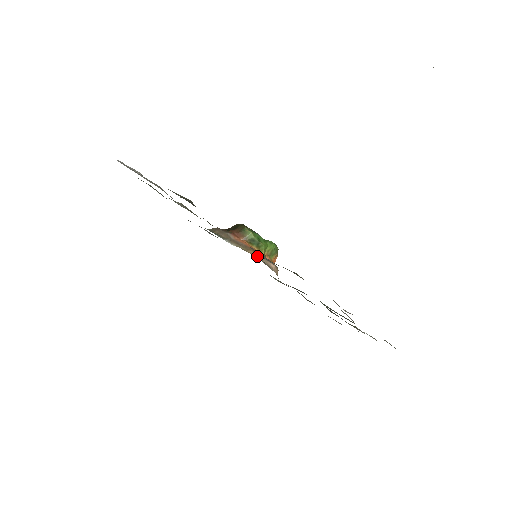
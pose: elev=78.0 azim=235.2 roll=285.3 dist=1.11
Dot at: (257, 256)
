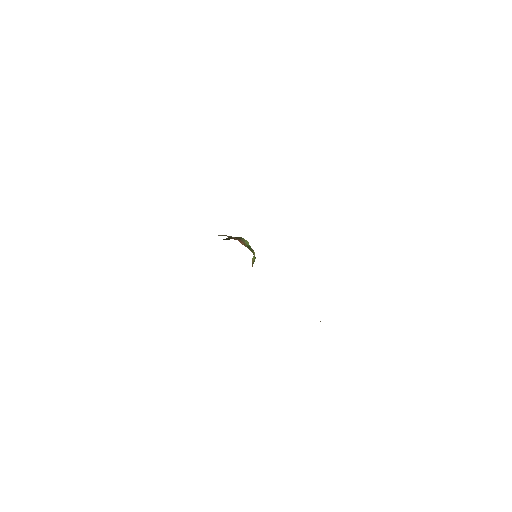
Dot at: occluded
